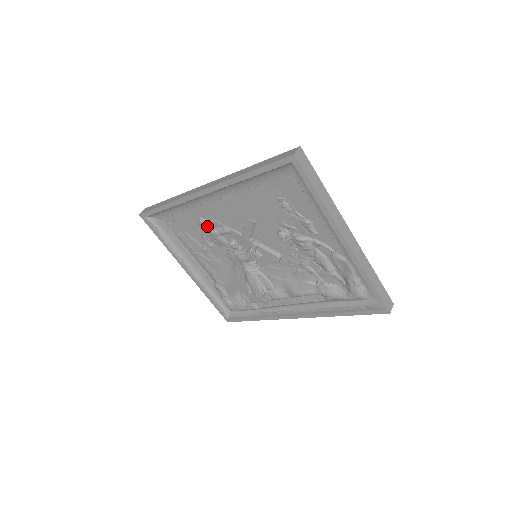
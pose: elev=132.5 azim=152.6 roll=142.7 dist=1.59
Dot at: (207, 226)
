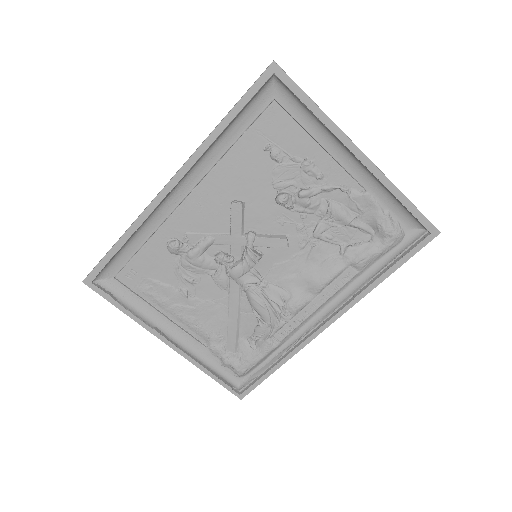
Dot at: (181, 248)
